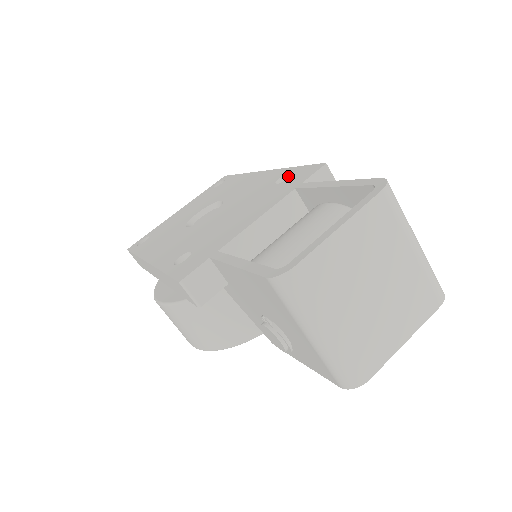
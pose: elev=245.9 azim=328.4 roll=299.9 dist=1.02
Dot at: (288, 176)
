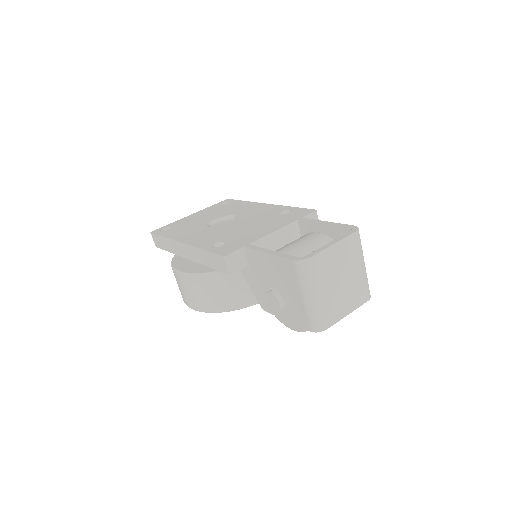
Dot at: (288, 211)
